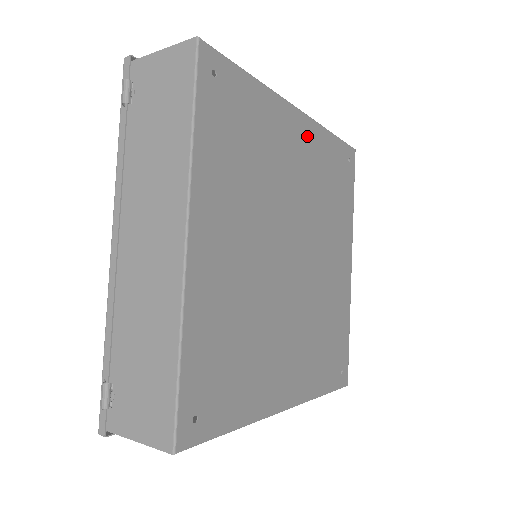
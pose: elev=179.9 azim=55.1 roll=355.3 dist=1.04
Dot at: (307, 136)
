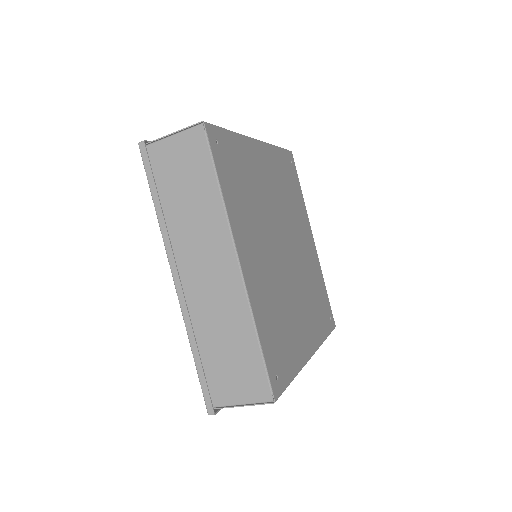
Dot at: (313, 253)
